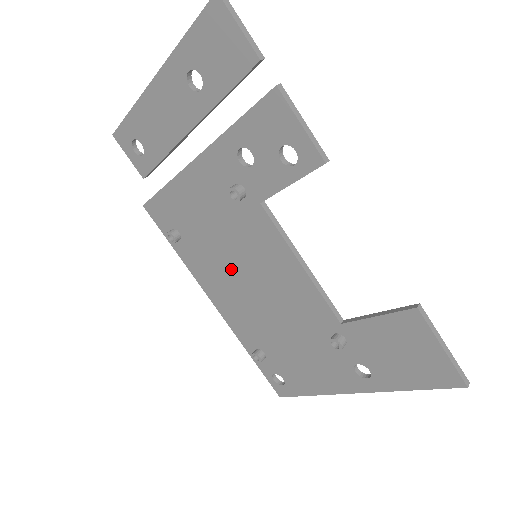
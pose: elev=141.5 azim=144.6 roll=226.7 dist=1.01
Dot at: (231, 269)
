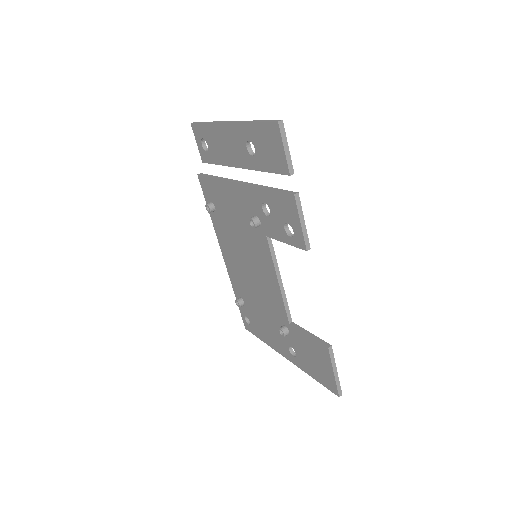
Dot at: (239, 250)
